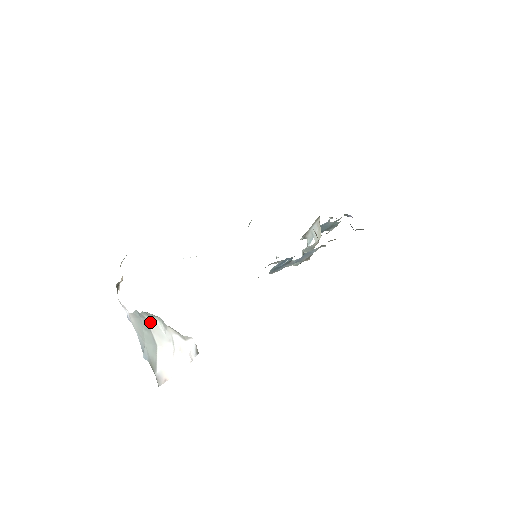
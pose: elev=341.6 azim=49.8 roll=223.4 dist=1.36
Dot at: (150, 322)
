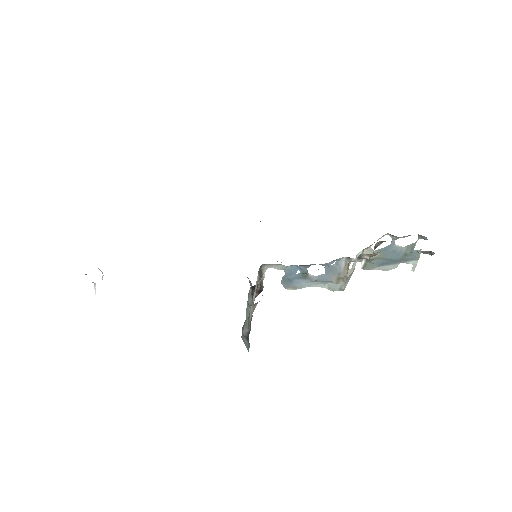
Dot at: occluded
